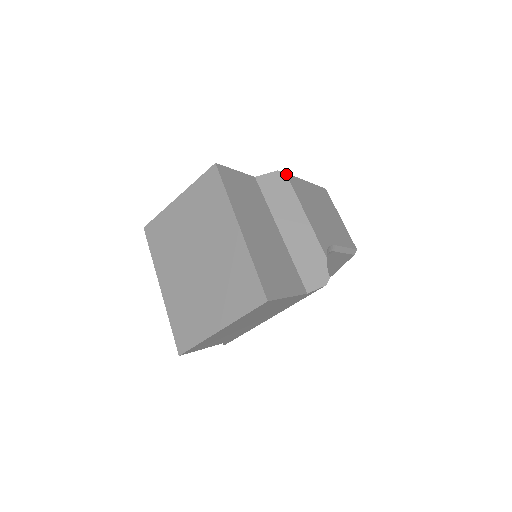
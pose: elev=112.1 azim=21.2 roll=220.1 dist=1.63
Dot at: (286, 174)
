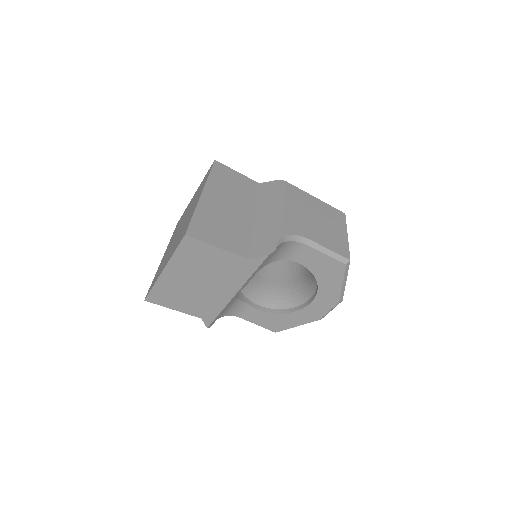
Dot at: (285, 182)
